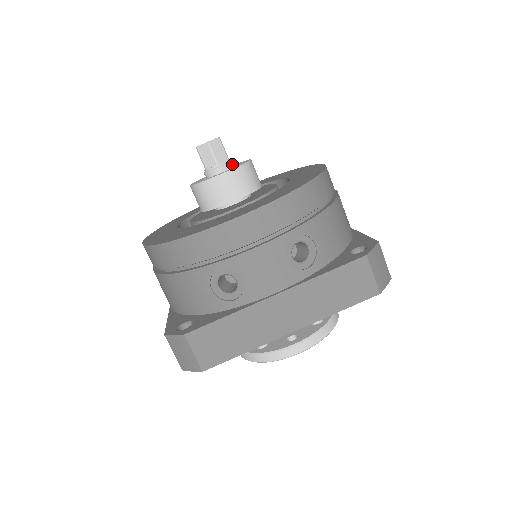
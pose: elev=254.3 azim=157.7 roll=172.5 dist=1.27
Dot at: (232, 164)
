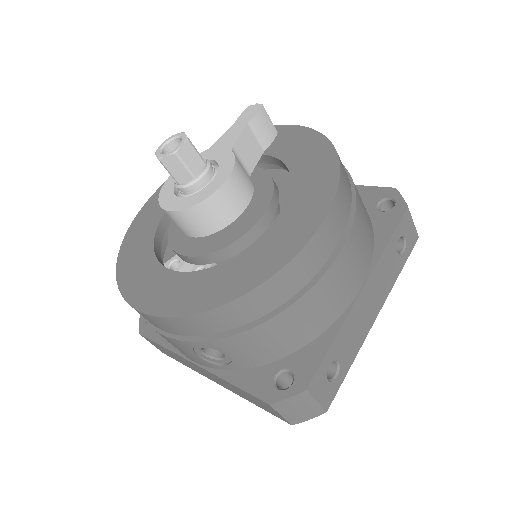
Dot at: (199, 183)
